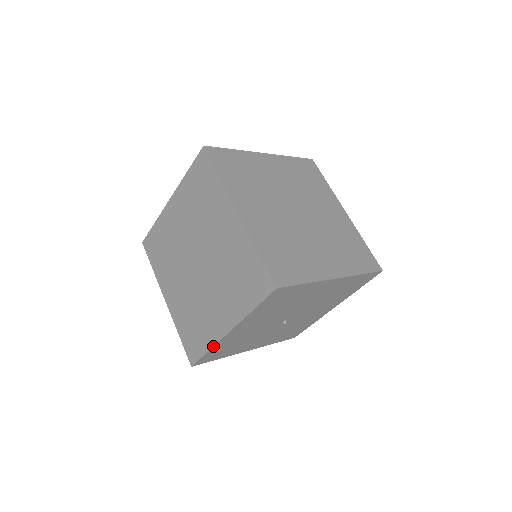
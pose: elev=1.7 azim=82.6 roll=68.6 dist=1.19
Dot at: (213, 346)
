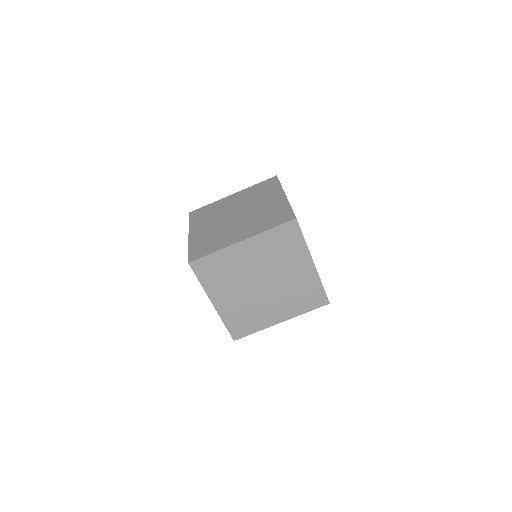
Dot at: occluded
